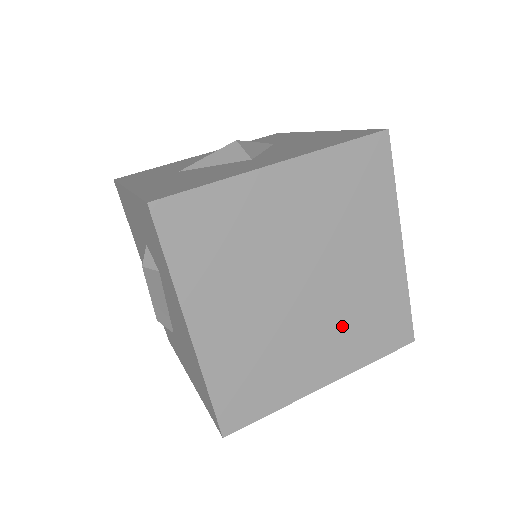
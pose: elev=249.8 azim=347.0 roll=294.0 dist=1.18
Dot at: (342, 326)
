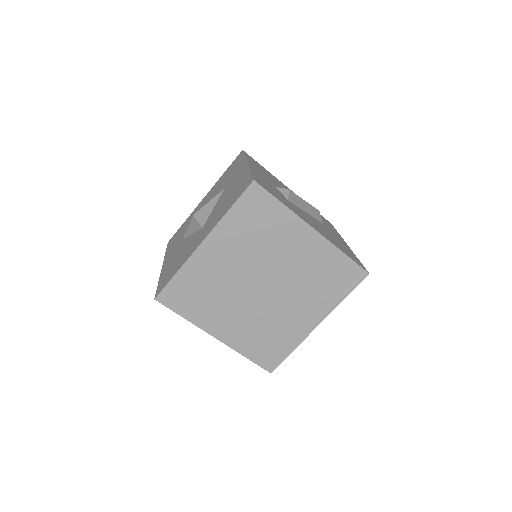
Dot at: (305, 293)
